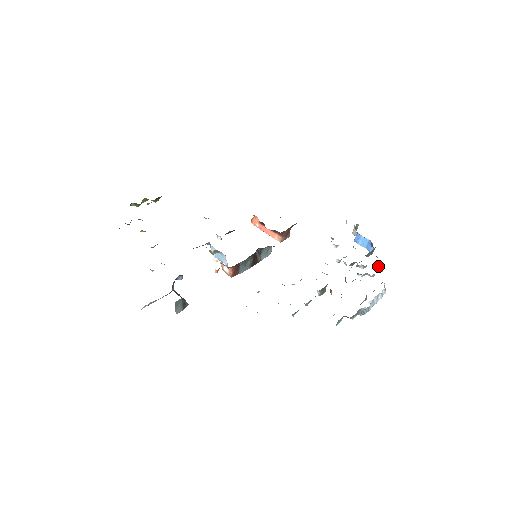
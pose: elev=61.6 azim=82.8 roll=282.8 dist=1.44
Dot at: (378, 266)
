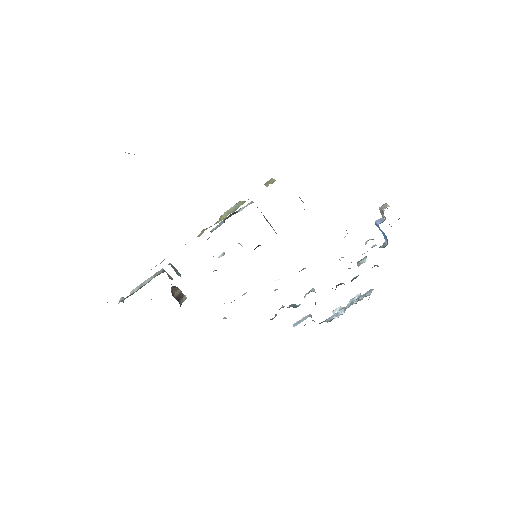
Dot at: occluded
